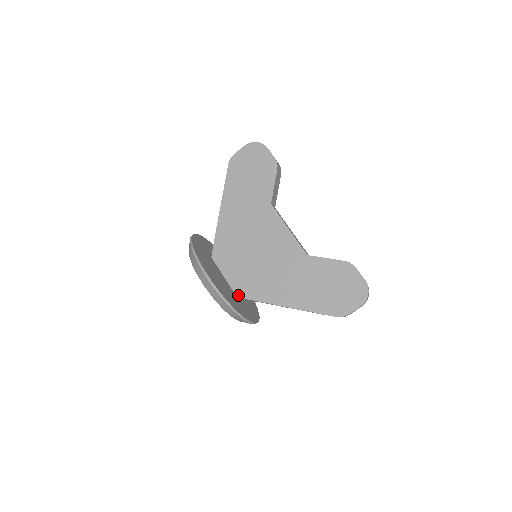
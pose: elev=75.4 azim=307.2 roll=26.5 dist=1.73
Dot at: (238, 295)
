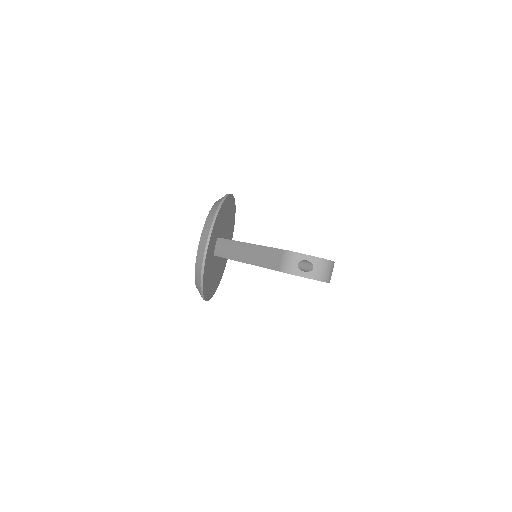
Dot at: occluded
